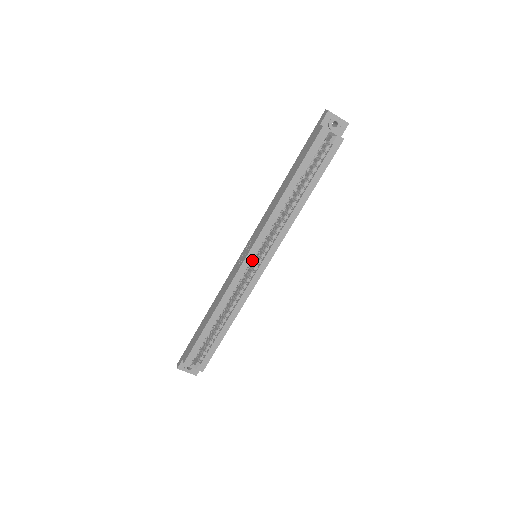
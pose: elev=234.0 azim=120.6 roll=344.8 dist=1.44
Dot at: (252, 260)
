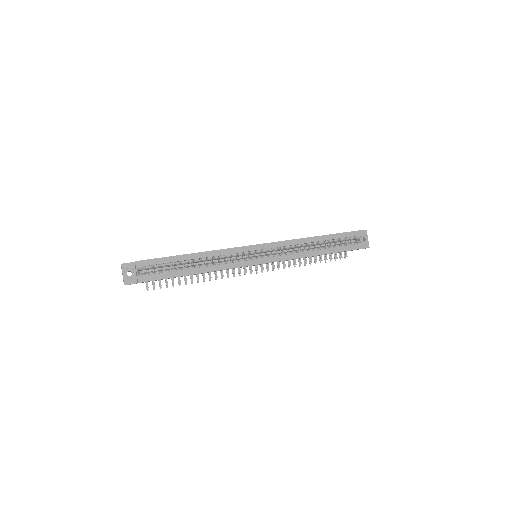
Dot at: (257, 251)
